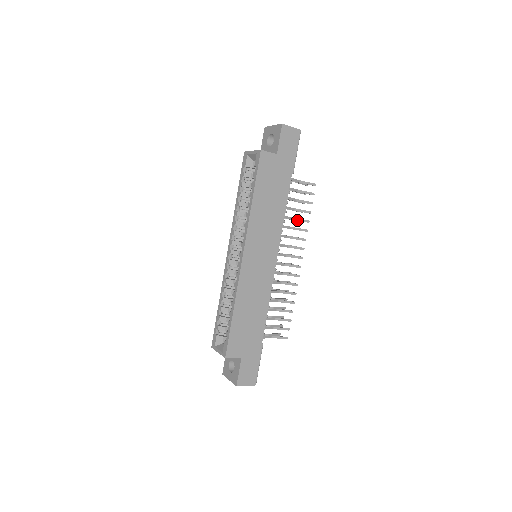
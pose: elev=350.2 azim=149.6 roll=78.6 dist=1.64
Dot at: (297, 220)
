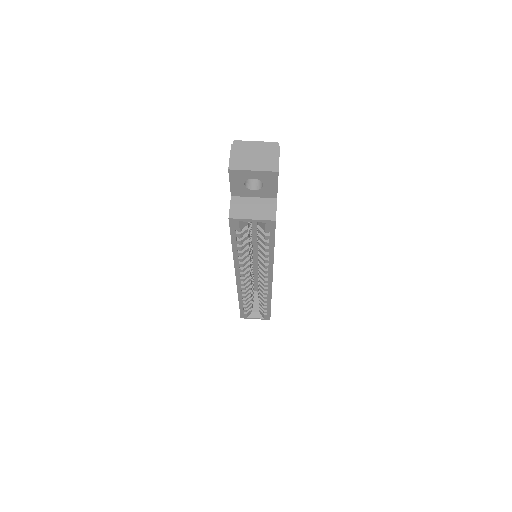
Dot at: occluded
